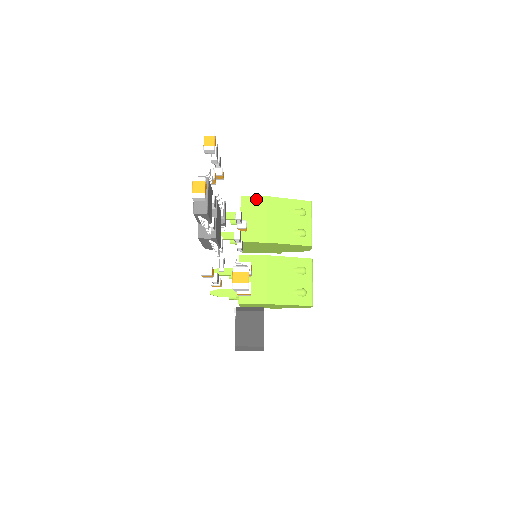
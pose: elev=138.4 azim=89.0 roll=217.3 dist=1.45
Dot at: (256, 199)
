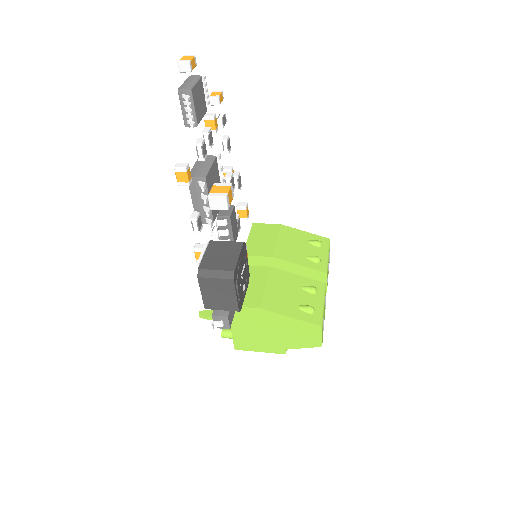
Dot at: (268, 226)
